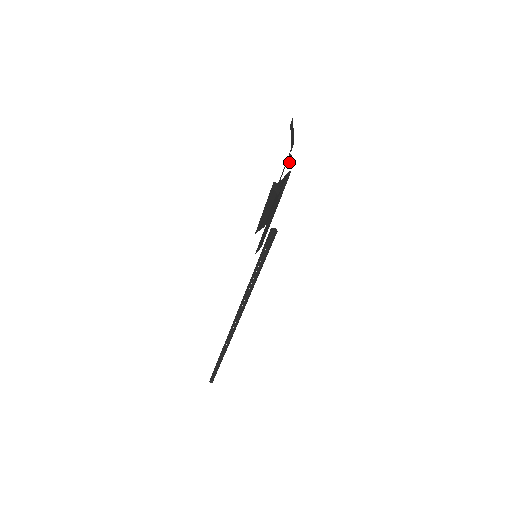
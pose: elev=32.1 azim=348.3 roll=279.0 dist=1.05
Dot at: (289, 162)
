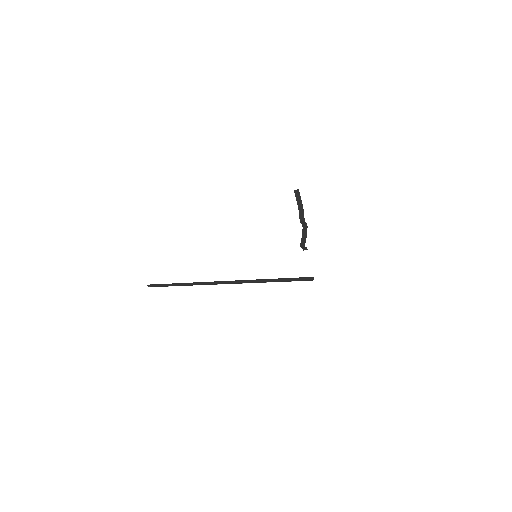
Dot at: (301, 223)
